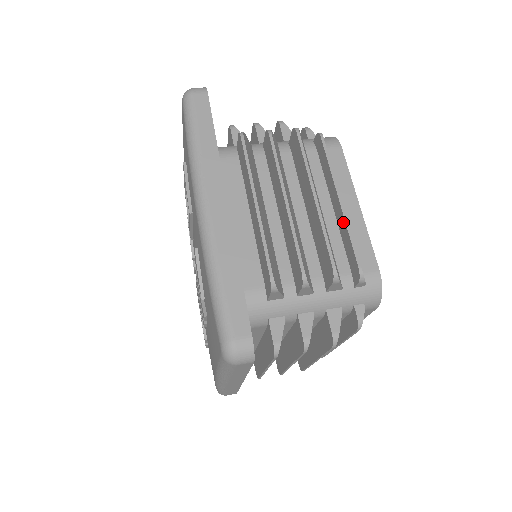
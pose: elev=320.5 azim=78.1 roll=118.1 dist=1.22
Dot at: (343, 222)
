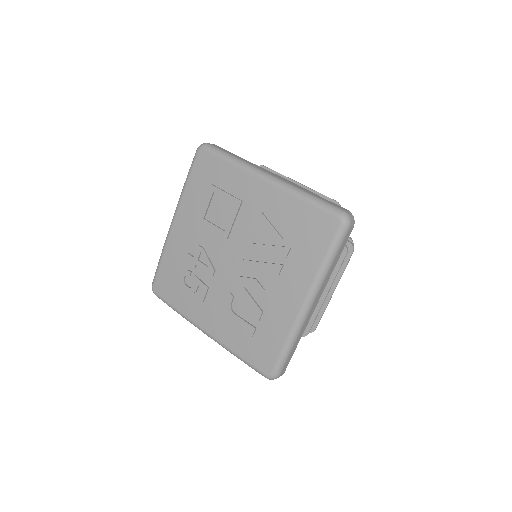
Dot at: occluded
